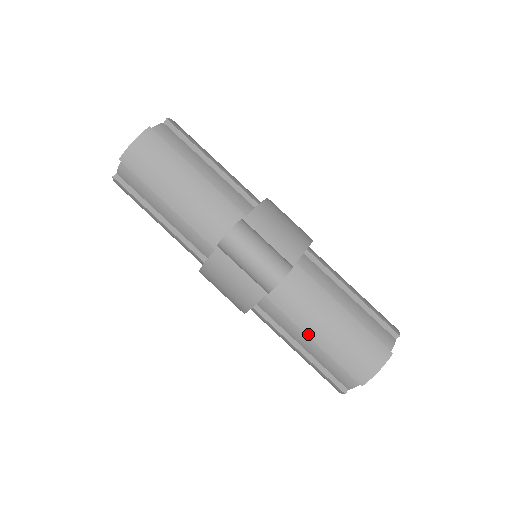
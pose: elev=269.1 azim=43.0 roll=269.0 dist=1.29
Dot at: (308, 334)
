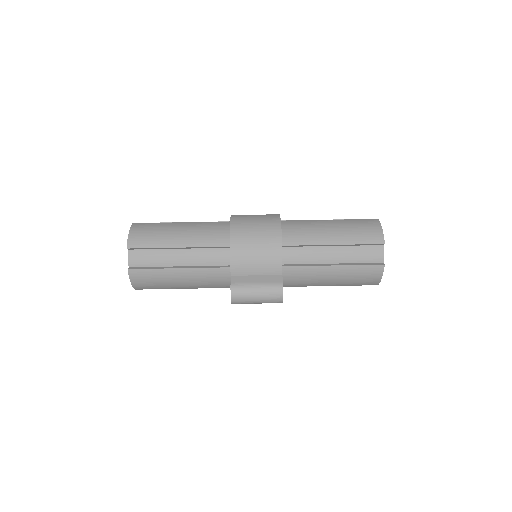
Dot at: occluded
